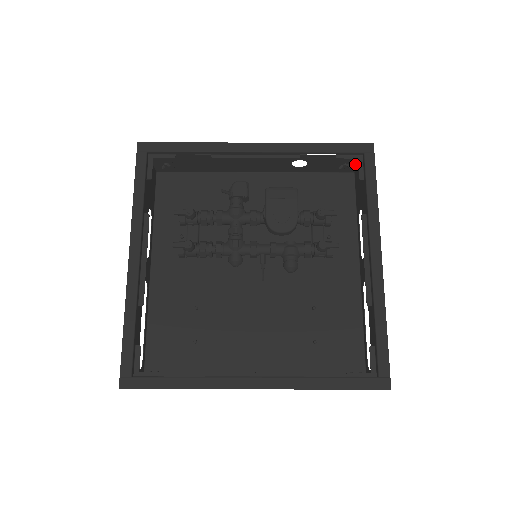
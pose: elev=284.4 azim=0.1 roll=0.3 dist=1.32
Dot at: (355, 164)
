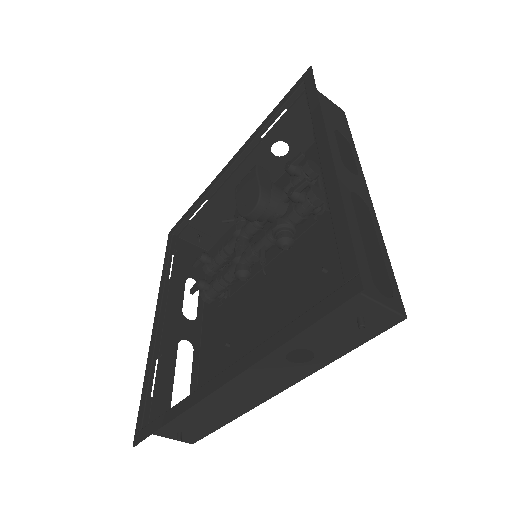
Dot at: occluded
